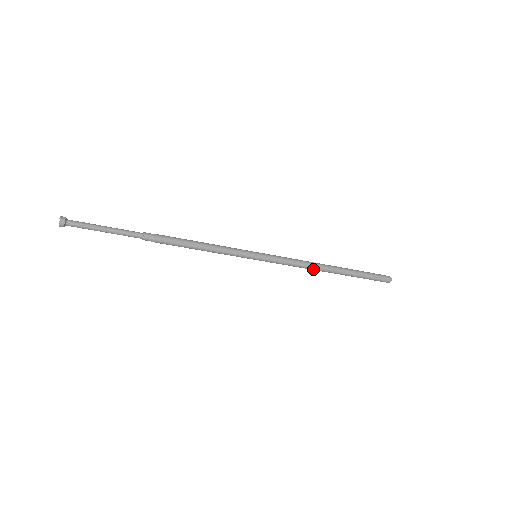
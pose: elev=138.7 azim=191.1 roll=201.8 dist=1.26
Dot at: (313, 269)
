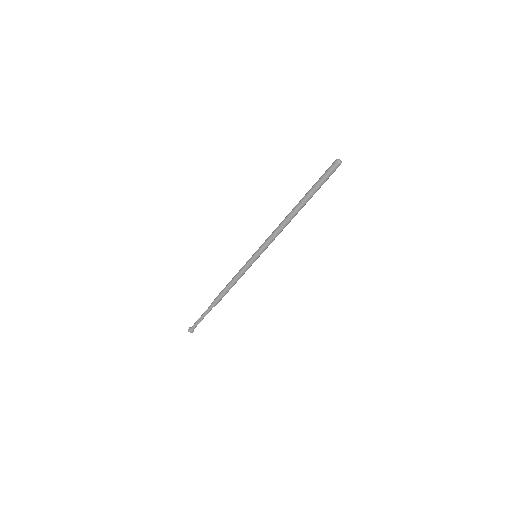
Dot at: occluded
